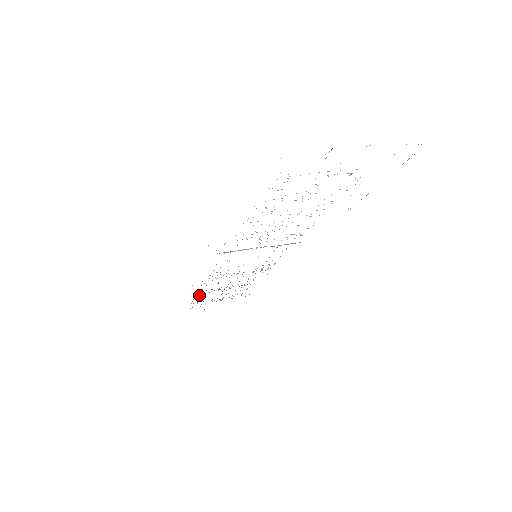
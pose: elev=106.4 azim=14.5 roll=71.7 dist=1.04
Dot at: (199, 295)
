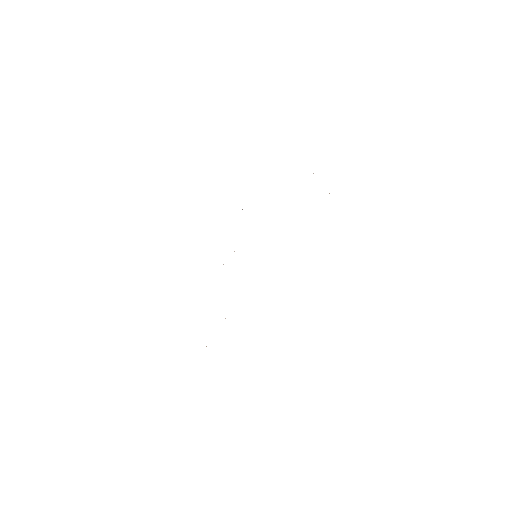
Dot at: occluded
